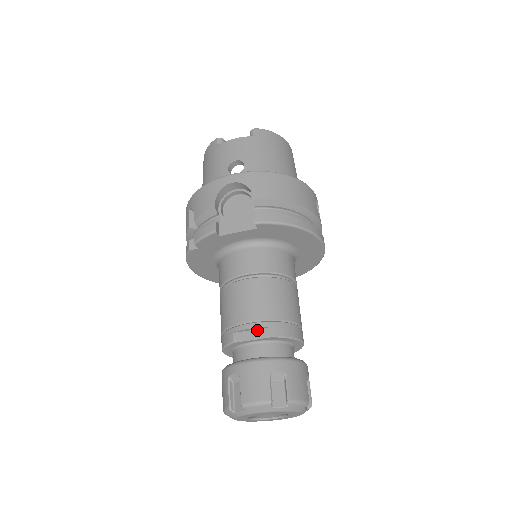
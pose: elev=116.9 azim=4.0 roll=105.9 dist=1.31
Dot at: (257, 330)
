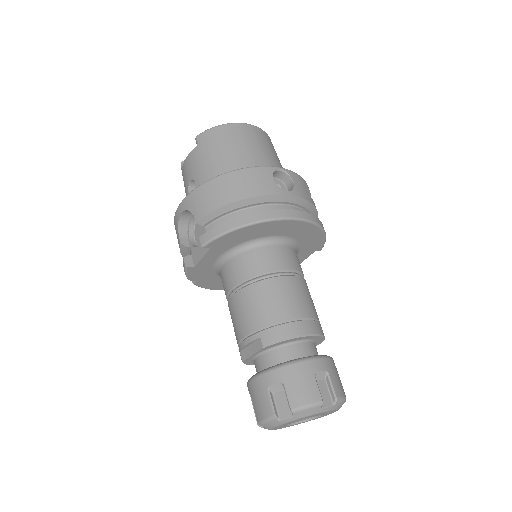
Dot at: (252, 344)
